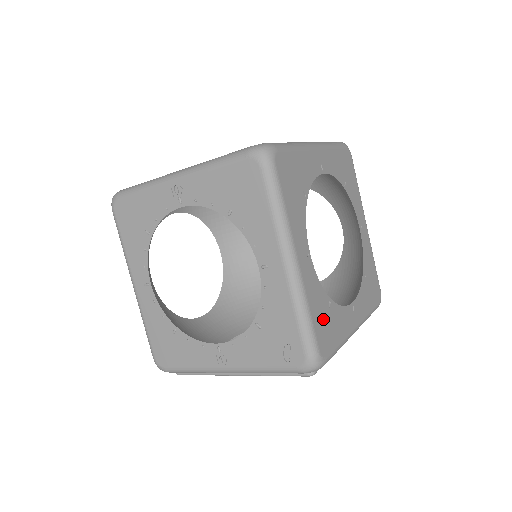
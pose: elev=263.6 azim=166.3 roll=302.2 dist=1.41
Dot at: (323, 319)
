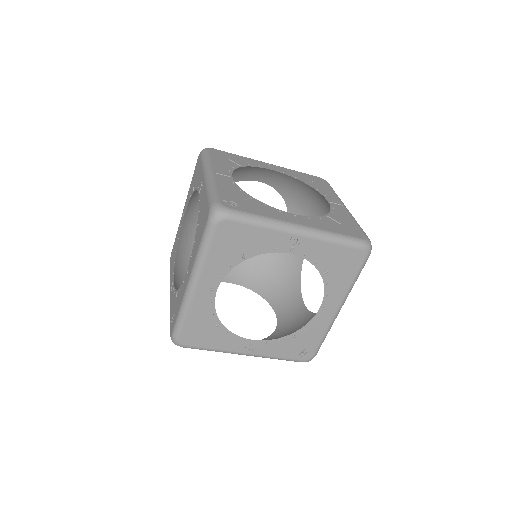
Dot at: occluded
